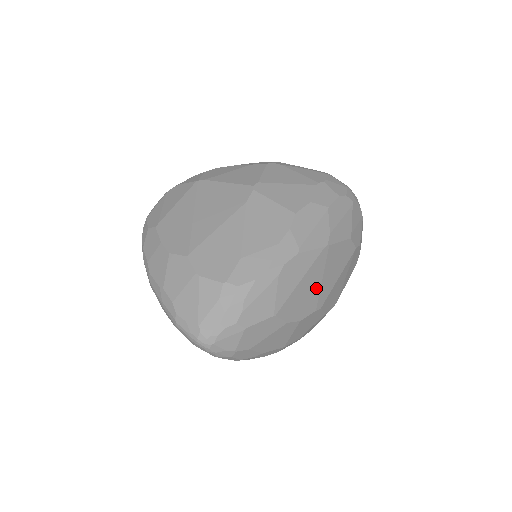
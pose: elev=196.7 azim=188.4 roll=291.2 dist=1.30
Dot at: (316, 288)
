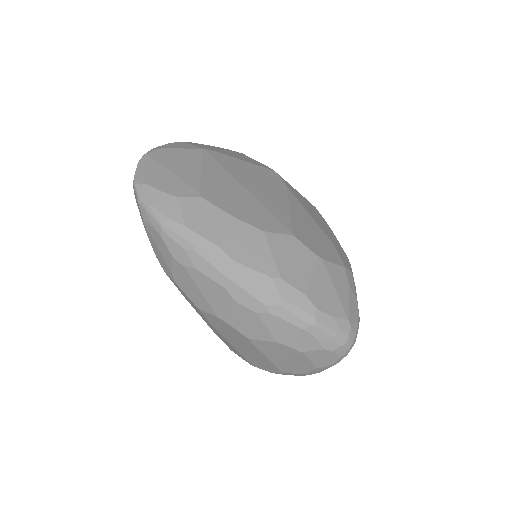
Dot at: occluded
